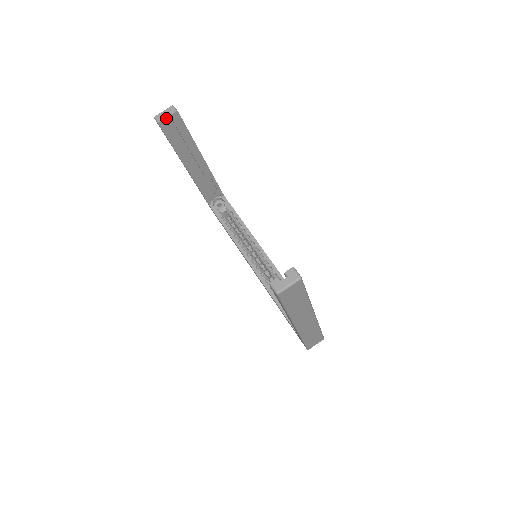
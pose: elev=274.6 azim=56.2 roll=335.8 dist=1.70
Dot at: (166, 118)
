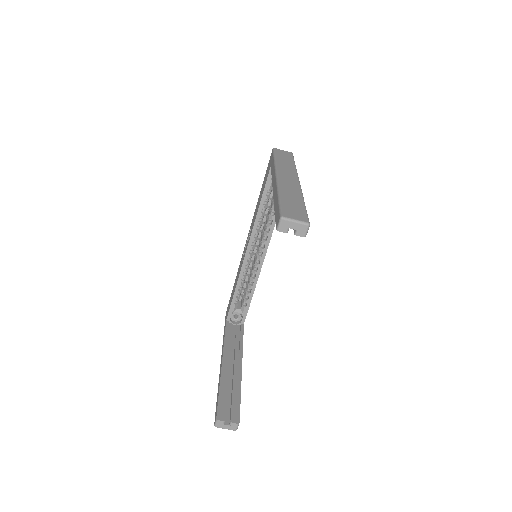
Dot at: (291, 226)
